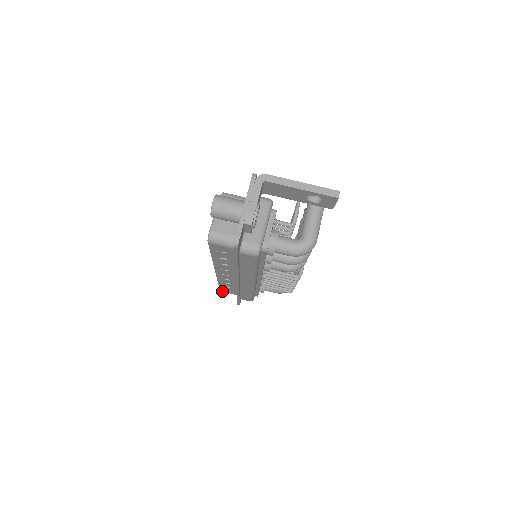
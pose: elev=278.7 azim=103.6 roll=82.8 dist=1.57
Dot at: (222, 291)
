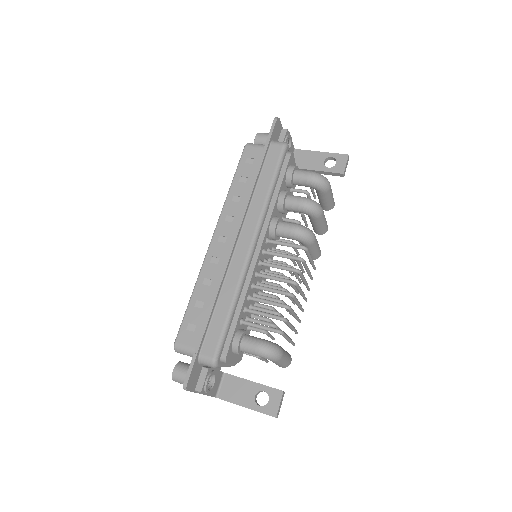
Dot at: (178, 341)
